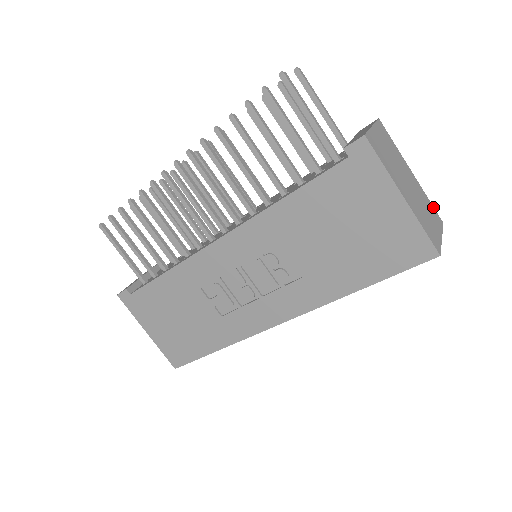
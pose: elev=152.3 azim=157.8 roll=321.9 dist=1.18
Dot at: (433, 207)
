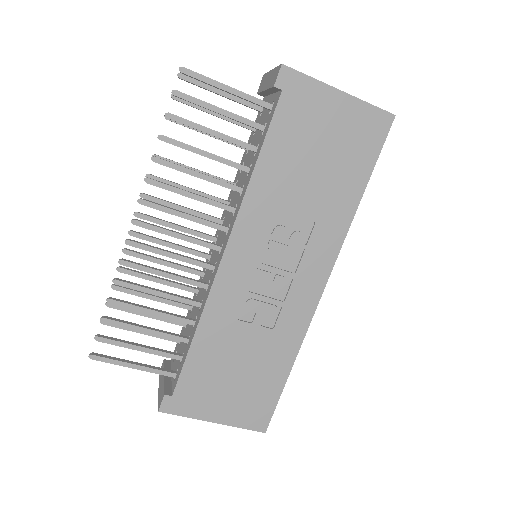
Dot at: occluded
